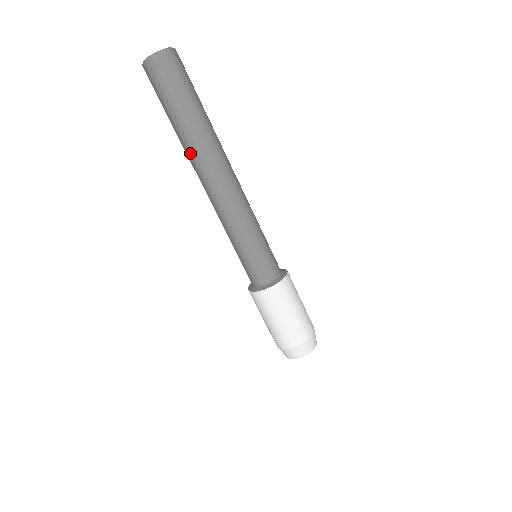
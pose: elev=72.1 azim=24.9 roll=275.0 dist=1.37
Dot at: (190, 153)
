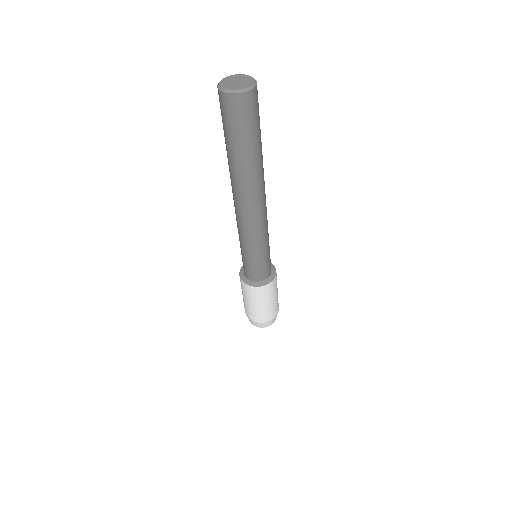
Dot at: occluded
